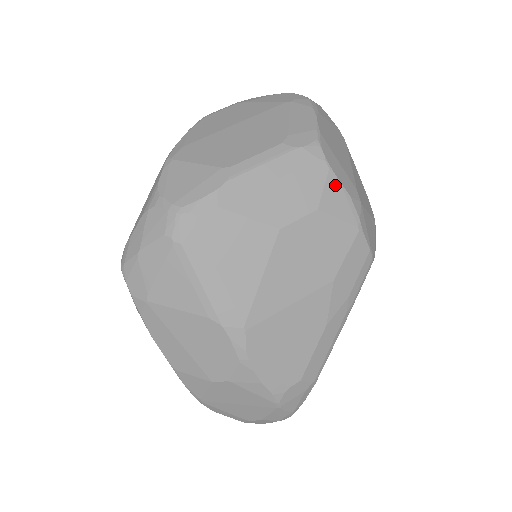
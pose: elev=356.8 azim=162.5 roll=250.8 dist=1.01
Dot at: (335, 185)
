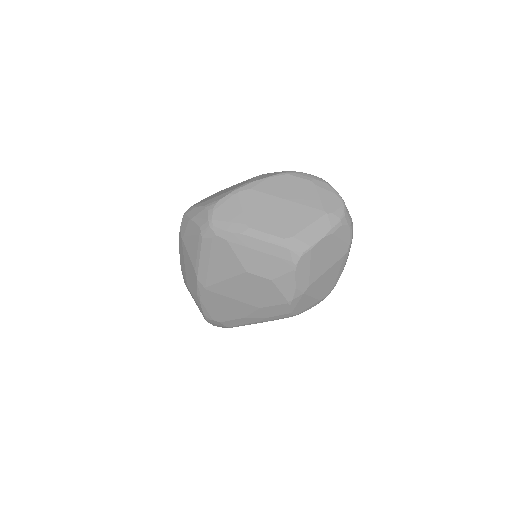
Dot at: (291, 278)
